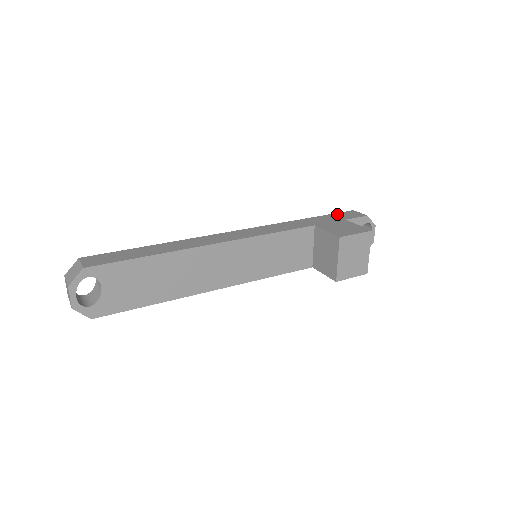
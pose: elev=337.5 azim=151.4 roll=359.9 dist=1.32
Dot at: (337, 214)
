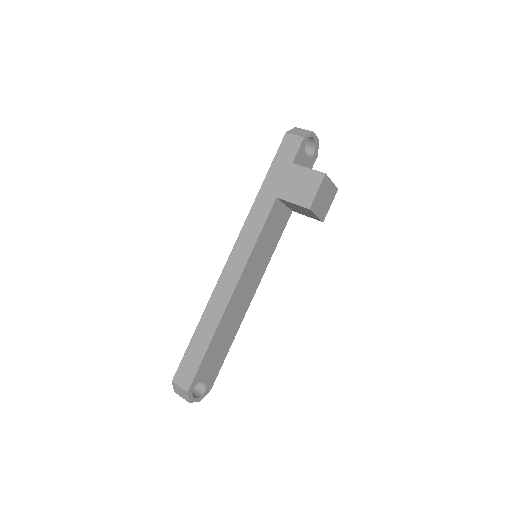
Dot at: (279, 156)
